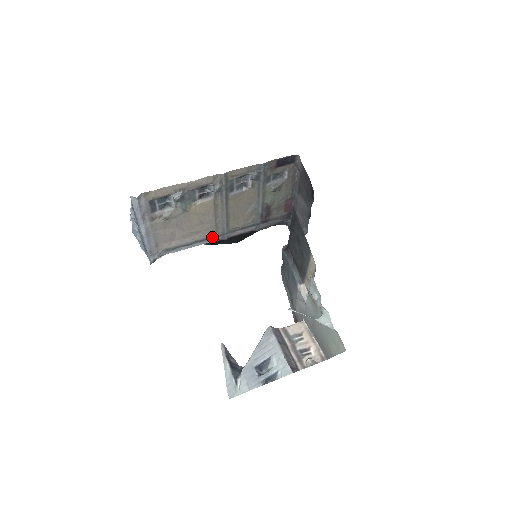
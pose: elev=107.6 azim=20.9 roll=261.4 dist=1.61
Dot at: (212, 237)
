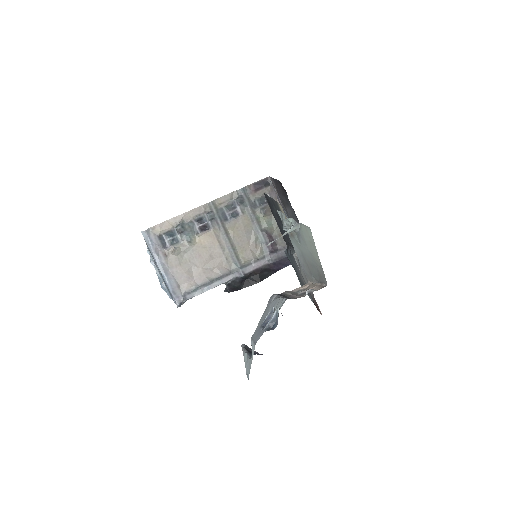
Dot at: (228, 274)
